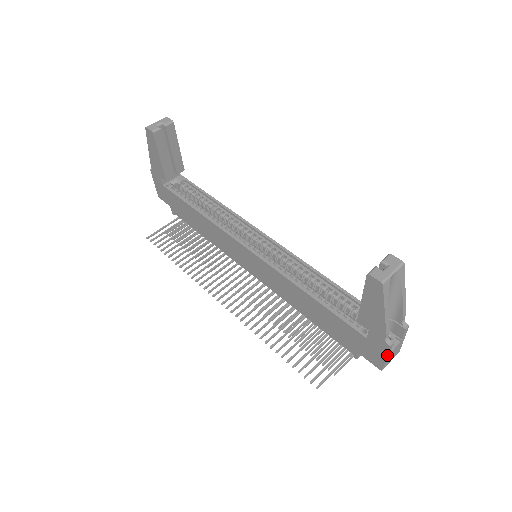
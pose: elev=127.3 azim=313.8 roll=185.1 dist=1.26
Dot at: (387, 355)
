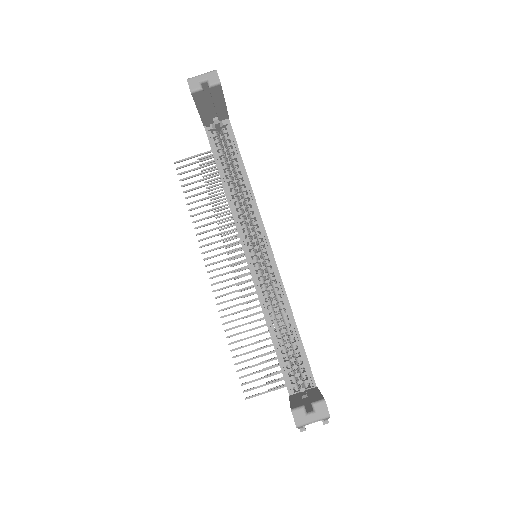
Dot at: occluded
